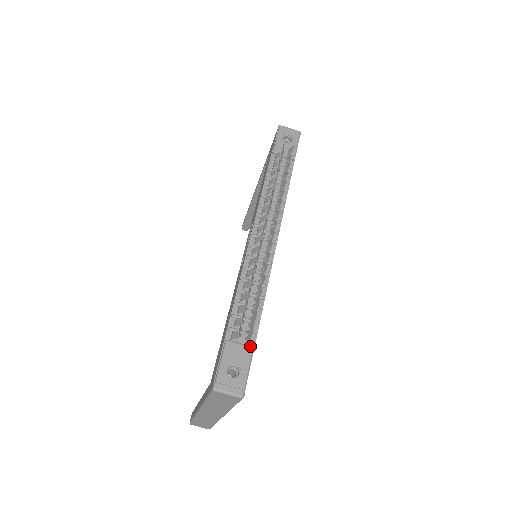
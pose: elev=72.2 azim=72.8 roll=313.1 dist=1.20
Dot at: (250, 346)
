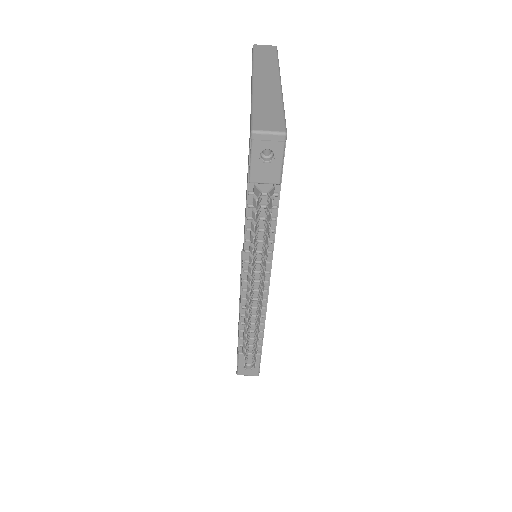
Dot at: (258, 354)
